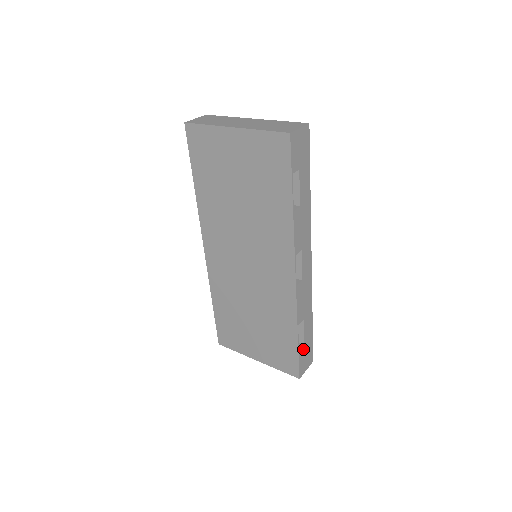
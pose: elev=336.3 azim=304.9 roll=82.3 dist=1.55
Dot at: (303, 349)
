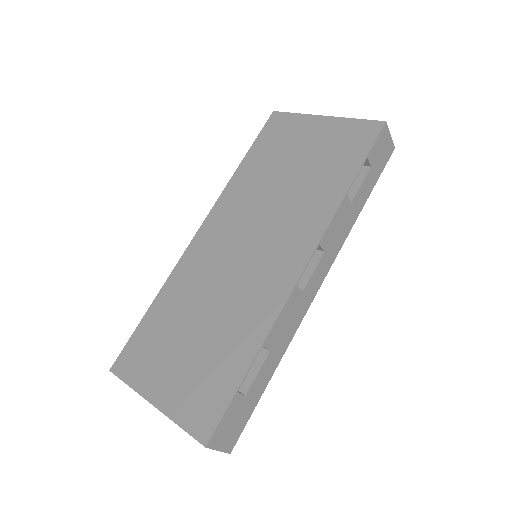
Dot at: (240, 401)
